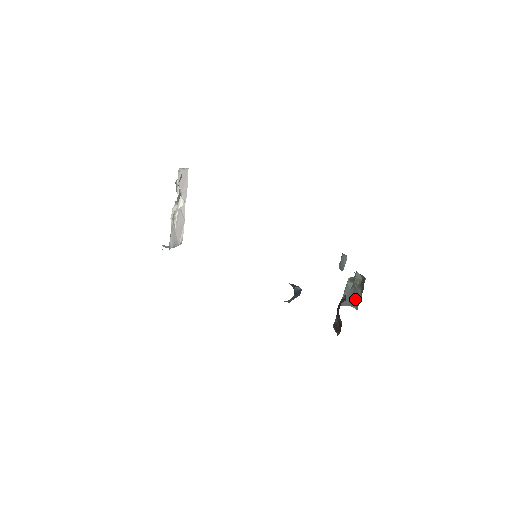
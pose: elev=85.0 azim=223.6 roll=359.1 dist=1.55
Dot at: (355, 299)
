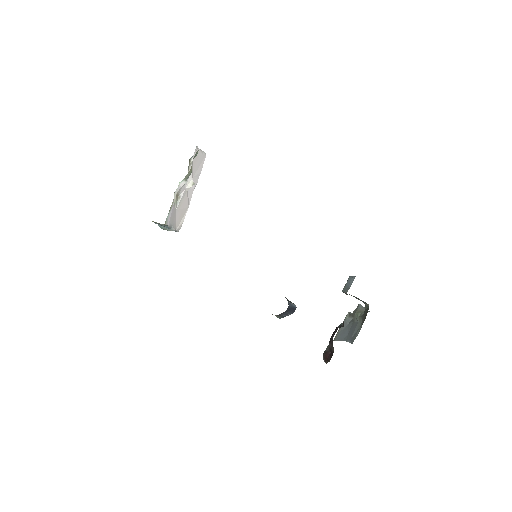
Dot at: (352, 333)
